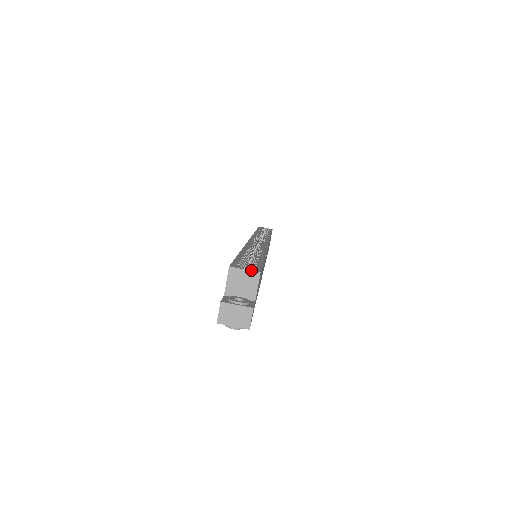
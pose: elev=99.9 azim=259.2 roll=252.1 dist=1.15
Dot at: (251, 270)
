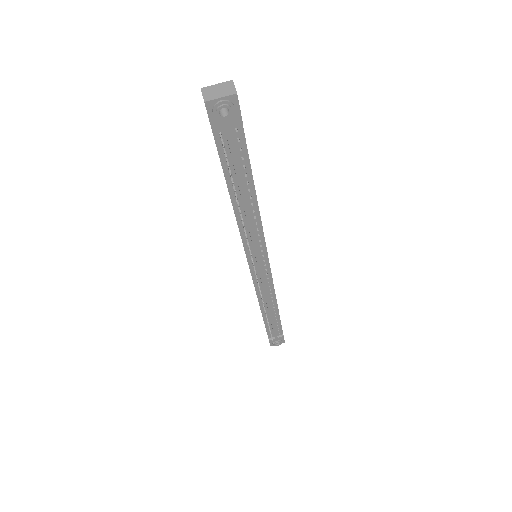
Dot at: occluded
